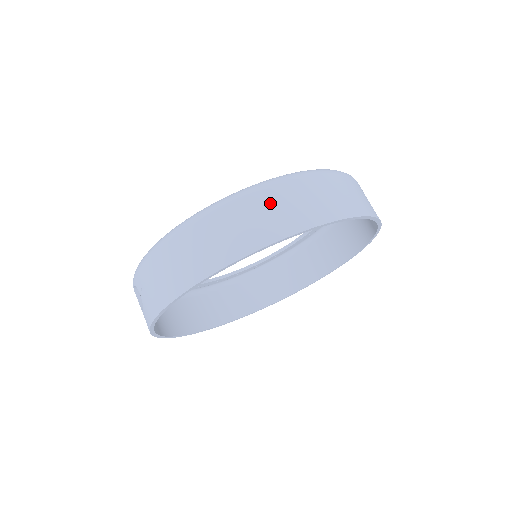
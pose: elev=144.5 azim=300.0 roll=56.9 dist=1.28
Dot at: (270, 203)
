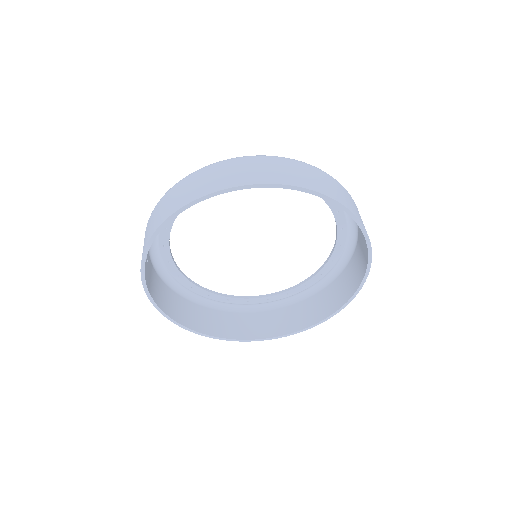
Dot at: (256, 165)
